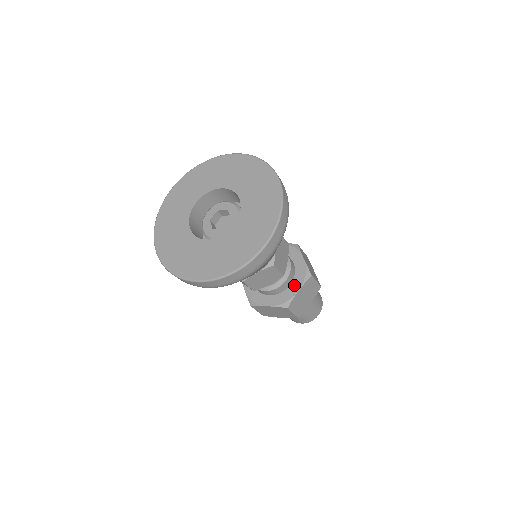
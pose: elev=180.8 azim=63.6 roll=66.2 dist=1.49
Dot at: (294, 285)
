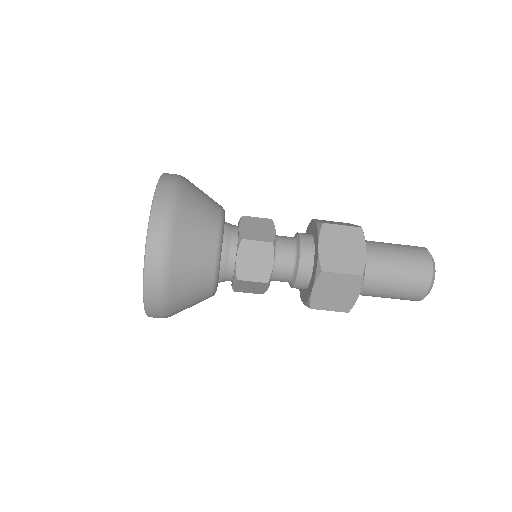
Dot at: (315, 247)
